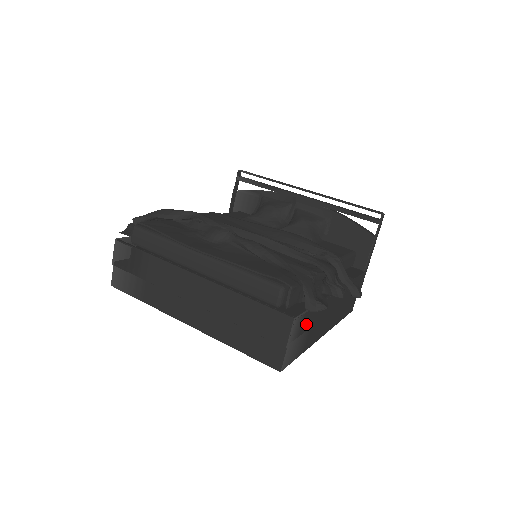
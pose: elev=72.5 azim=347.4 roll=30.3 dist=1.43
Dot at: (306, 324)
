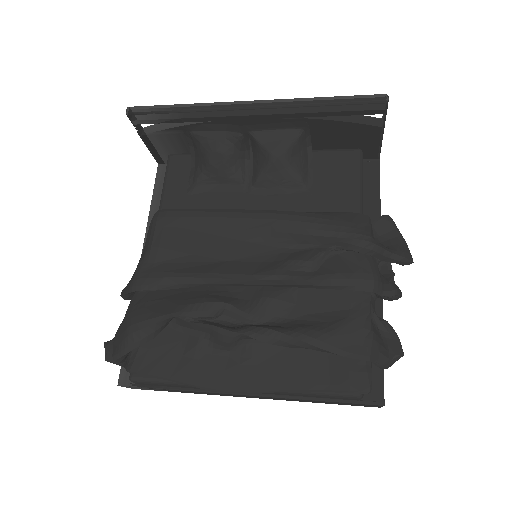
Dot at: occluded
